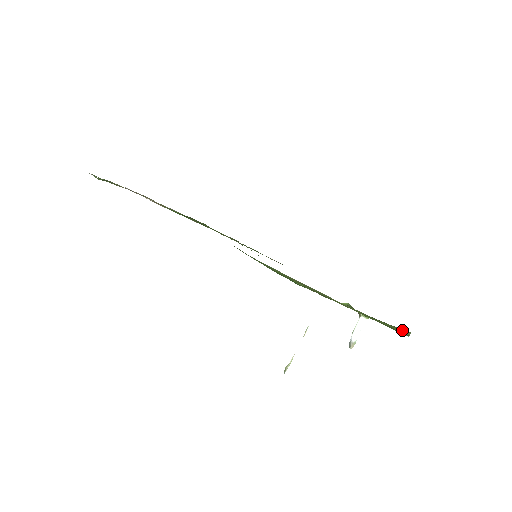
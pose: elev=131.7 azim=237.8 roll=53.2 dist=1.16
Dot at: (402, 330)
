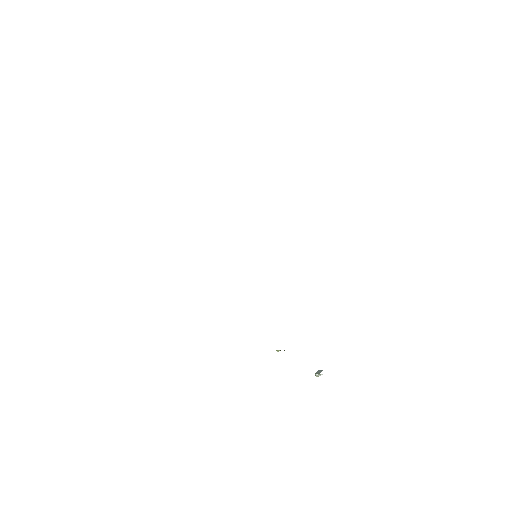
Dot at: occluded
